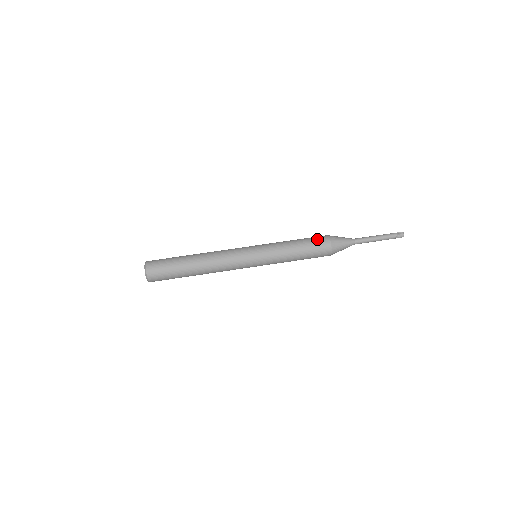
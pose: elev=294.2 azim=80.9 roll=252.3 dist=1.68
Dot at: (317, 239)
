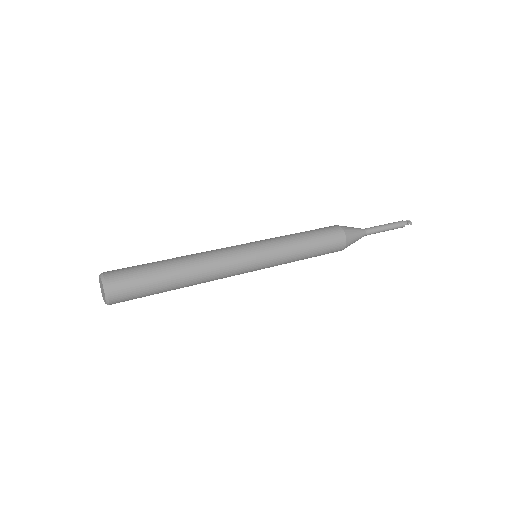
Dot at: occluded
